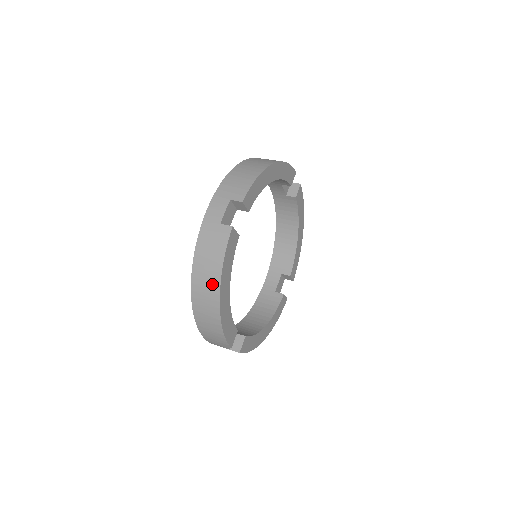
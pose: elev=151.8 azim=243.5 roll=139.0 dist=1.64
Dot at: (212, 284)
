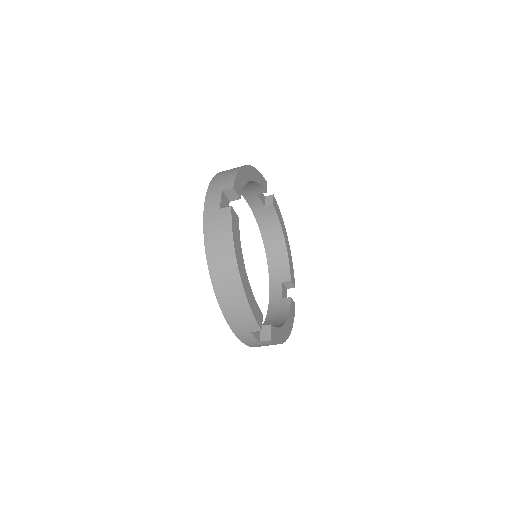
Dot at: (228, 261)
